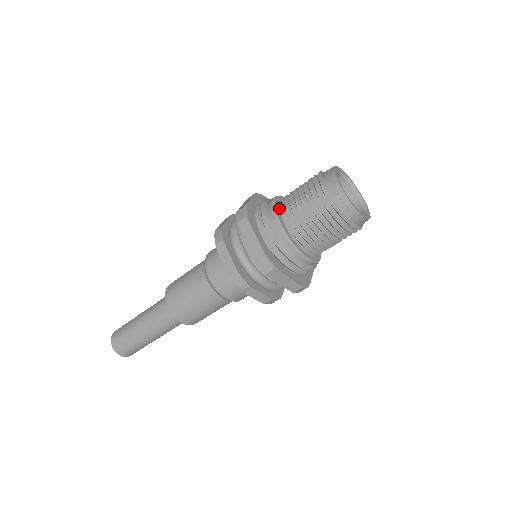
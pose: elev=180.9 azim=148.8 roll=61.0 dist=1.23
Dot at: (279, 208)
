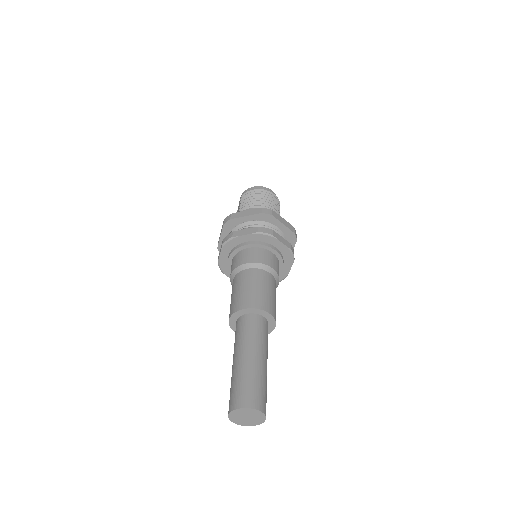
Dot at: occluded
